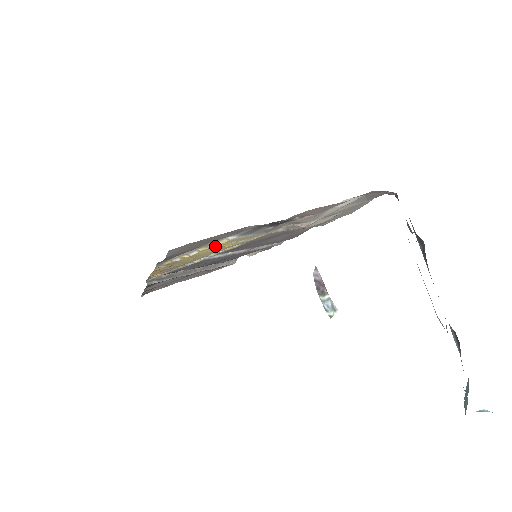
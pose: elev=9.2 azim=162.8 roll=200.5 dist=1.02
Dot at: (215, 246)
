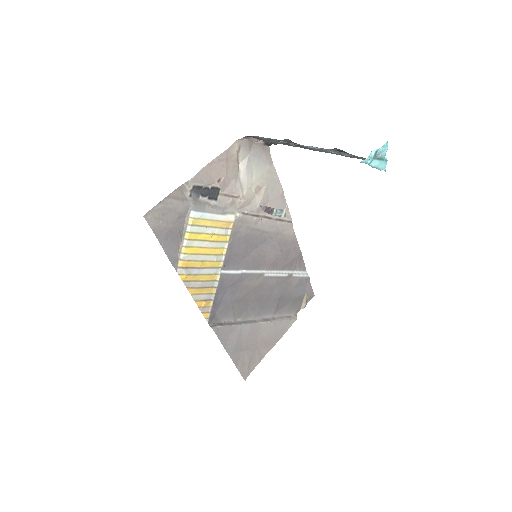
Dot at: (193, 231)
